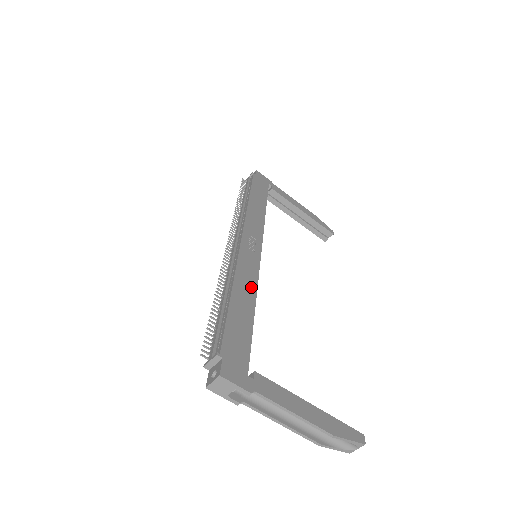
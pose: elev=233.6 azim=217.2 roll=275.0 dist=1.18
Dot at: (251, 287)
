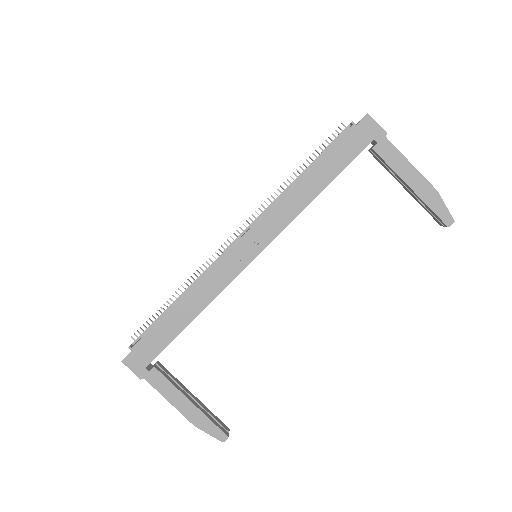
Dot at: (205, 298)
